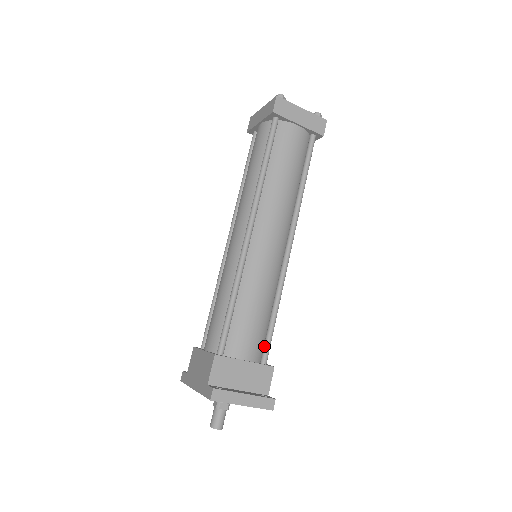
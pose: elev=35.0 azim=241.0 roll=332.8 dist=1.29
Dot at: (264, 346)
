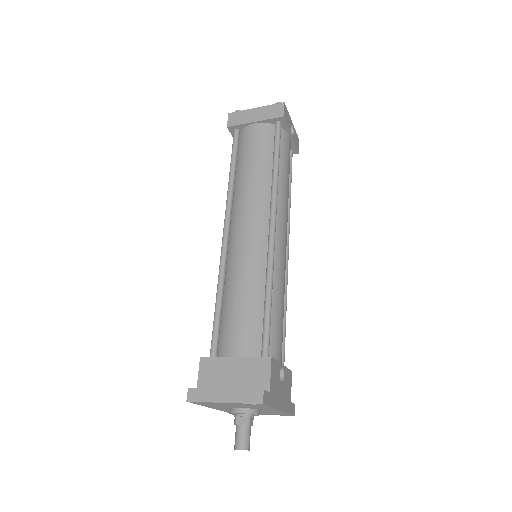
Dot at: (262, 338)
